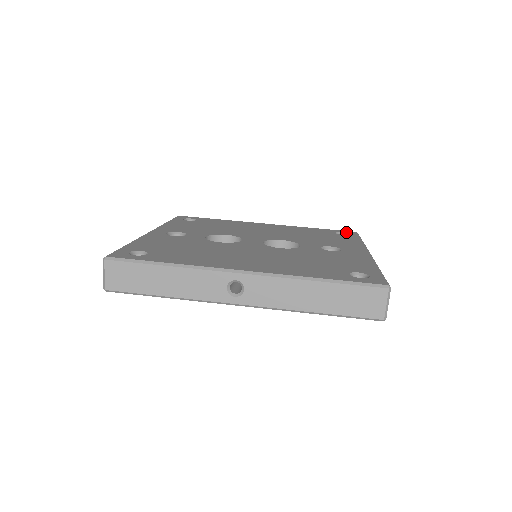
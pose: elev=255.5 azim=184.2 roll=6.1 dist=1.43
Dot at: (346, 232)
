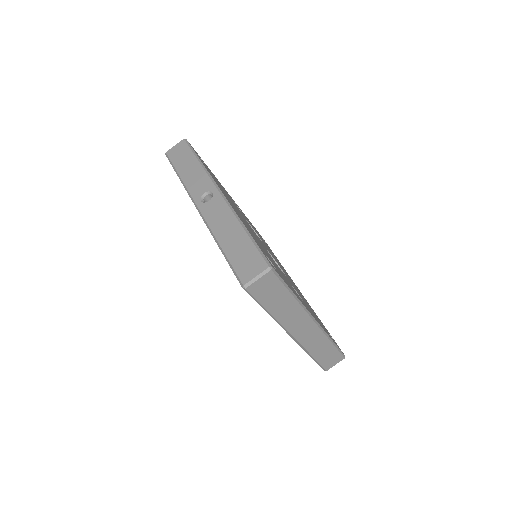
Dot at: occluded
